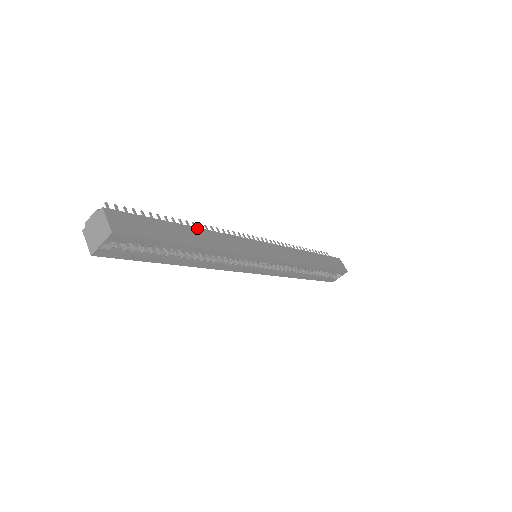
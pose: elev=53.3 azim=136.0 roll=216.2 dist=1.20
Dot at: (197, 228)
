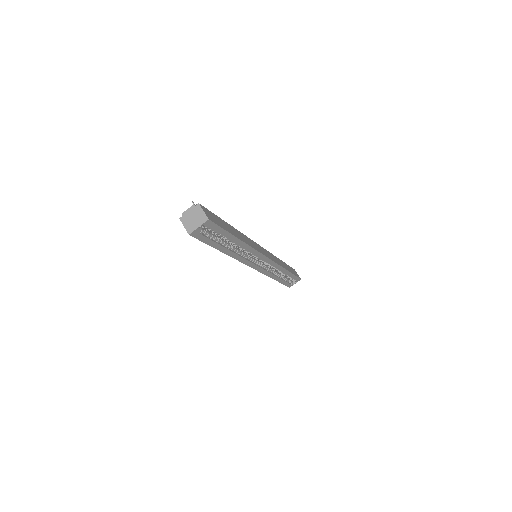
Dot at: (234, 228)
